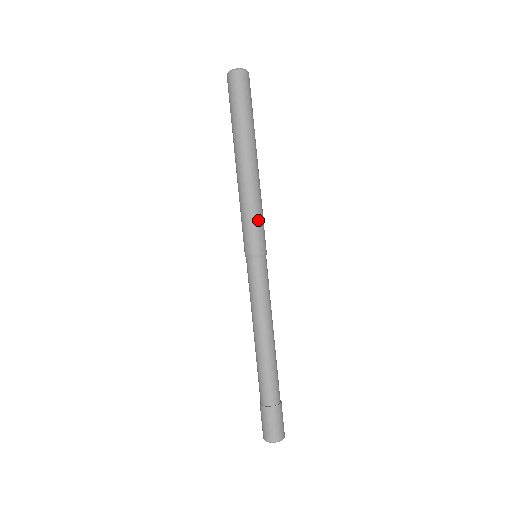
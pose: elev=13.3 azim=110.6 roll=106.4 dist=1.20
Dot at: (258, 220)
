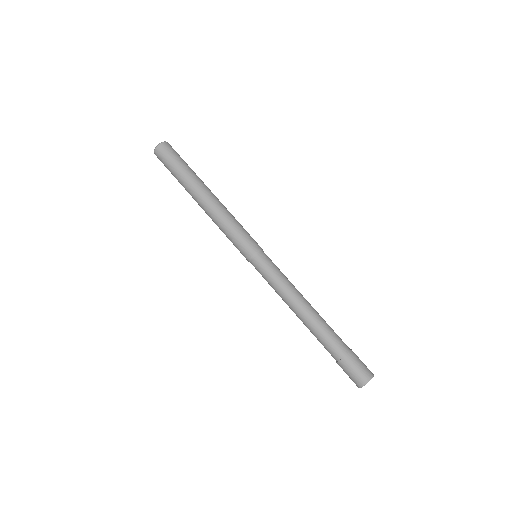
Dot at: (233, 234)
